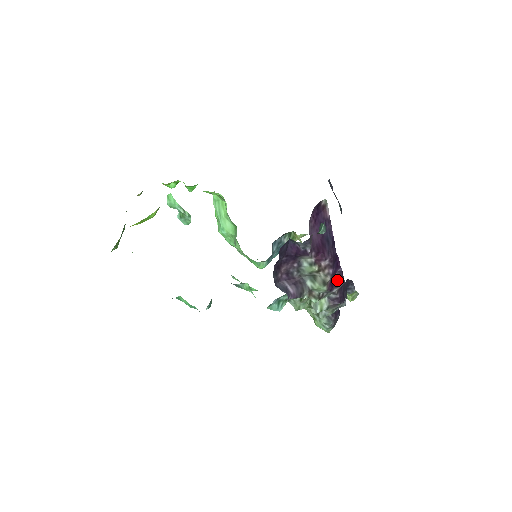
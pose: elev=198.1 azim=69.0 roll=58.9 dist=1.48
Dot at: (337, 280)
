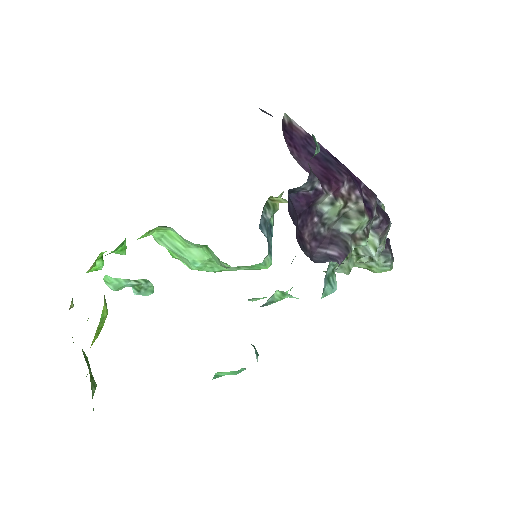
Dot at: (368, 199)
